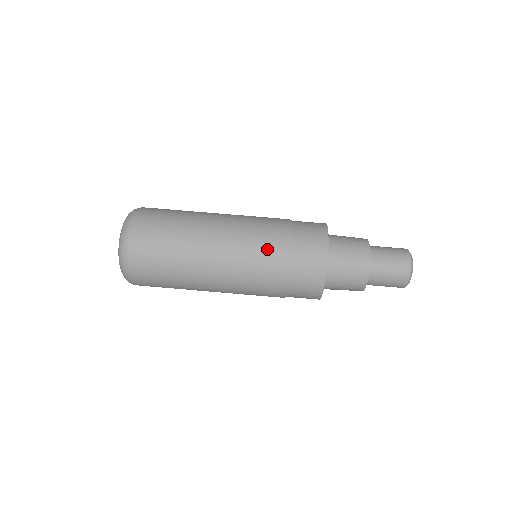
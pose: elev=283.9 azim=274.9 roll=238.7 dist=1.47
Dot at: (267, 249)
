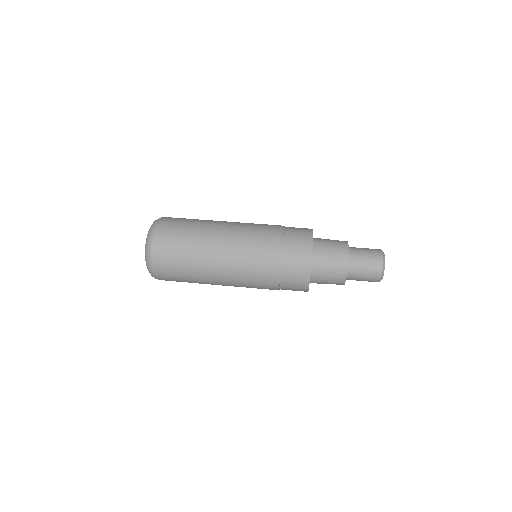
Dot at: (265, 230)
